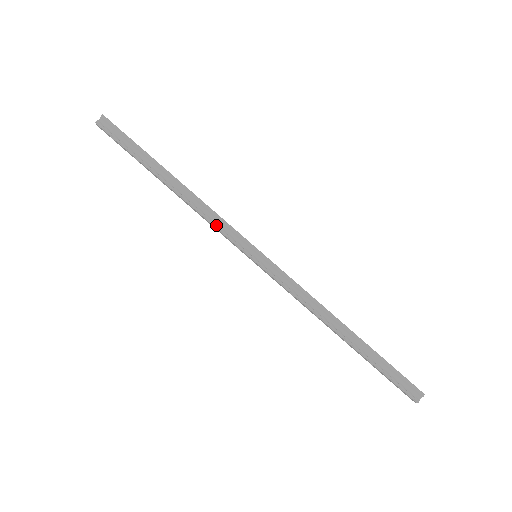
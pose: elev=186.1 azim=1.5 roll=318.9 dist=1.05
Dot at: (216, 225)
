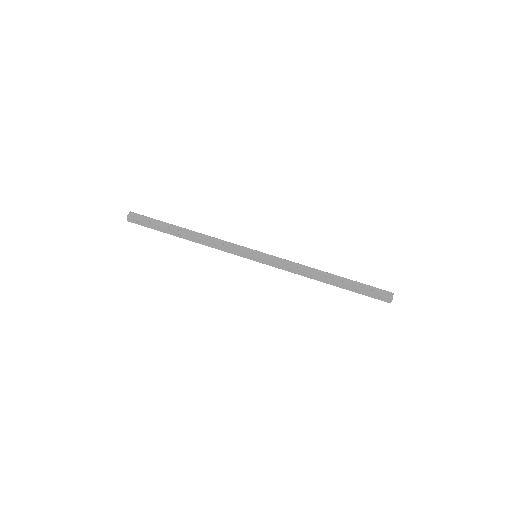
Dot at: (225, 245)
